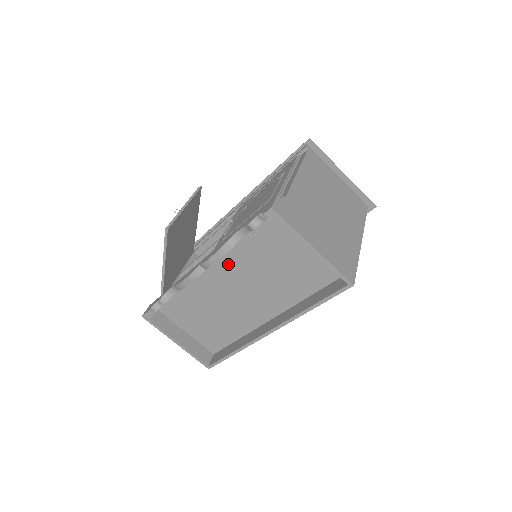
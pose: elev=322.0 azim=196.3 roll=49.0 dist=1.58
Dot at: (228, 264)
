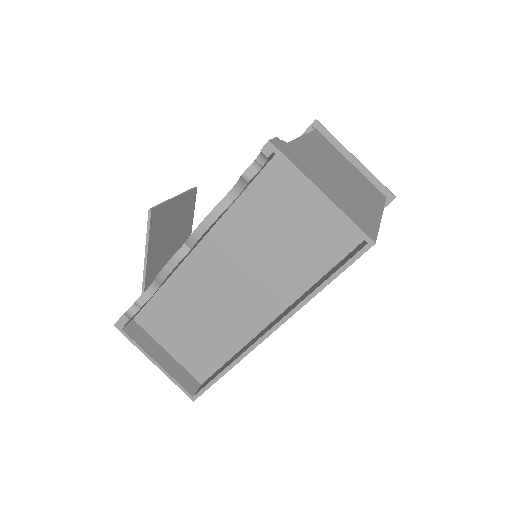
Dot at: (219, 243)
